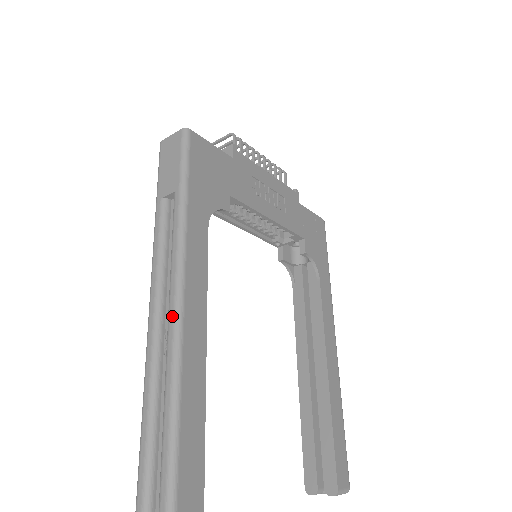
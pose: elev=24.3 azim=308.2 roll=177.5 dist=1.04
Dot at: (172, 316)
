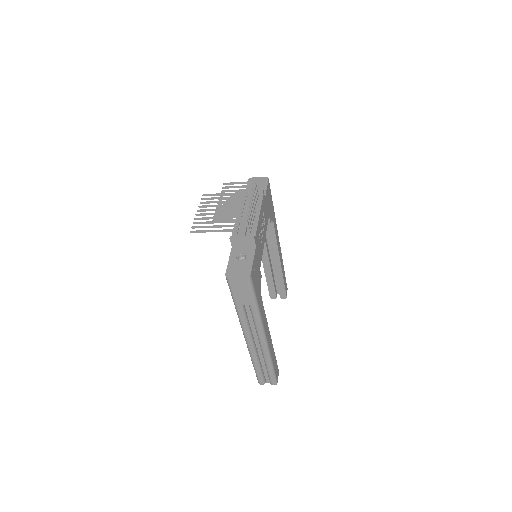
Dot at: (264, 345)
